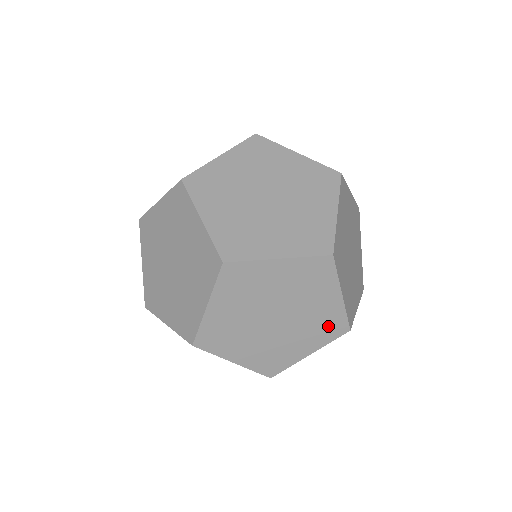
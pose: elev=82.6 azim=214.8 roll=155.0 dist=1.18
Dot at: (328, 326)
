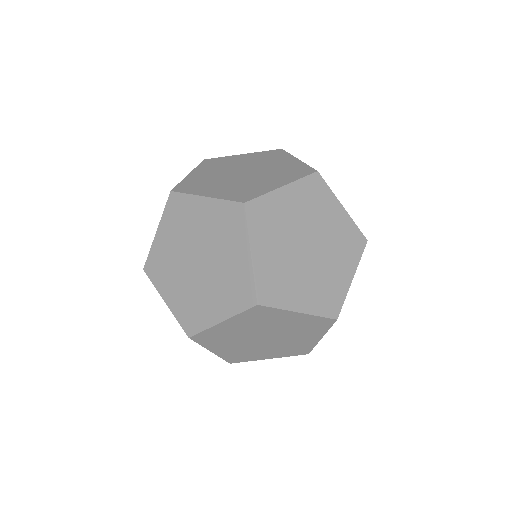
Dot at: (350, 242)
